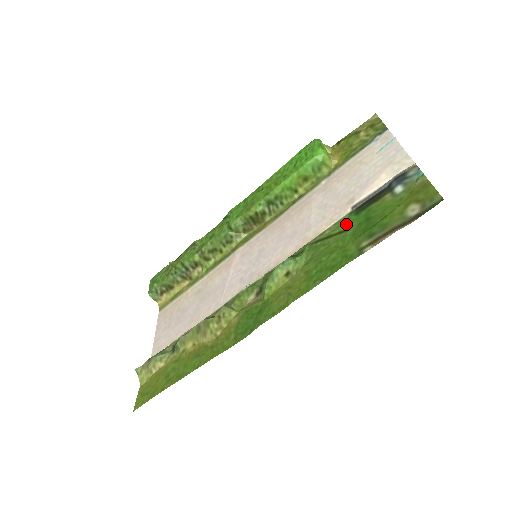
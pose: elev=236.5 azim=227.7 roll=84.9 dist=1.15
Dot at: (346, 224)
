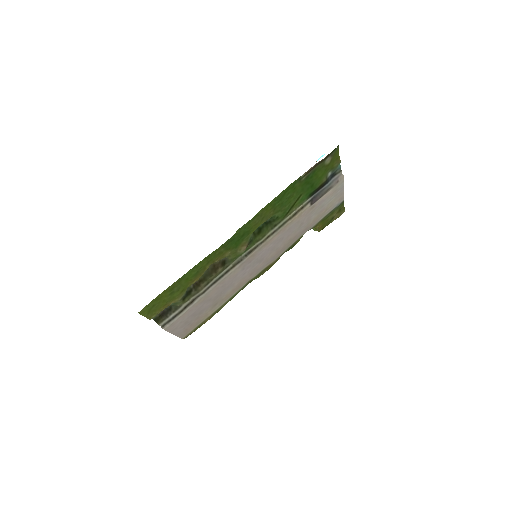
Dot at: (302, 197)
